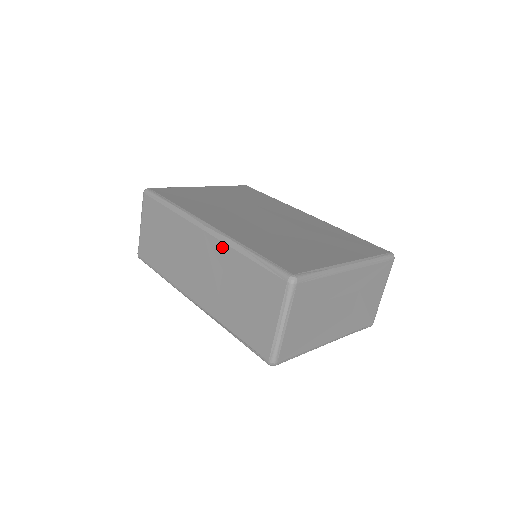
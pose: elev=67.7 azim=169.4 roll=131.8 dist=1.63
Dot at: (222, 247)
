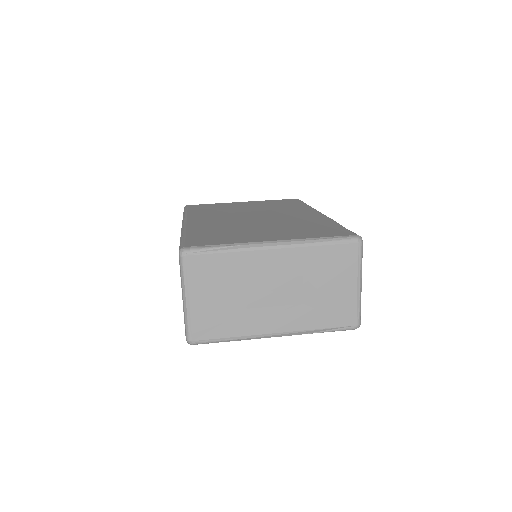
Dot at: occluded
